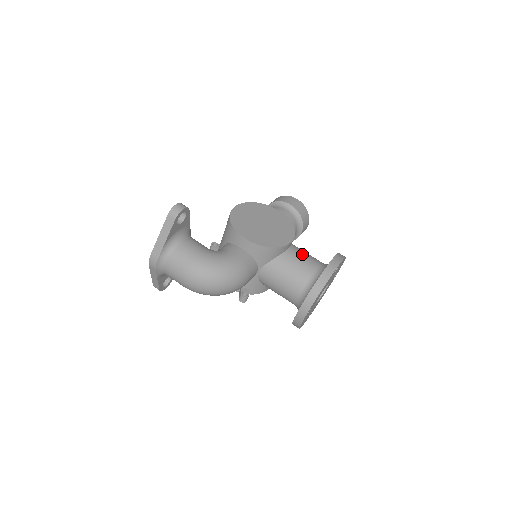
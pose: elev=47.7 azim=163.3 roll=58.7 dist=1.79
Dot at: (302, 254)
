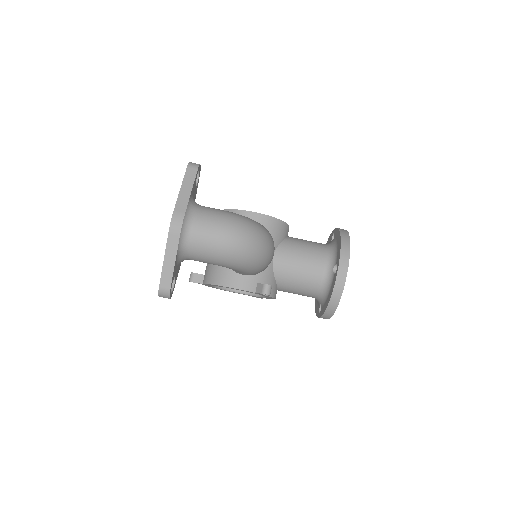
Dot at: occluded
